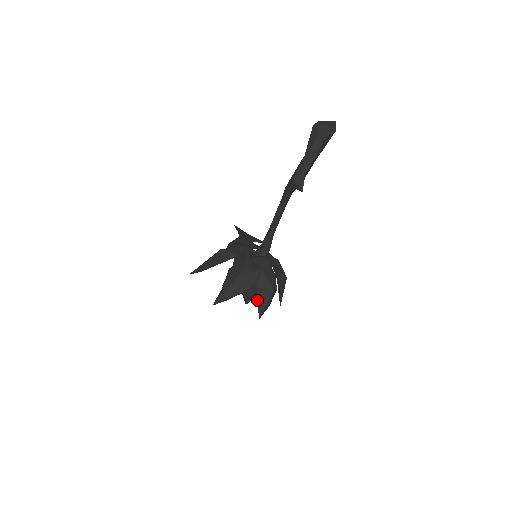
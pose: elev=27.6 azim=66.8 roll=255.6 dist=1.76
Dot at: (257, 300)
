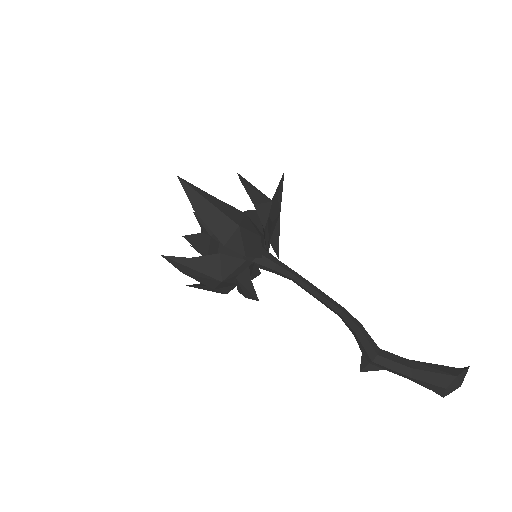
Dot at: (204, 286)
